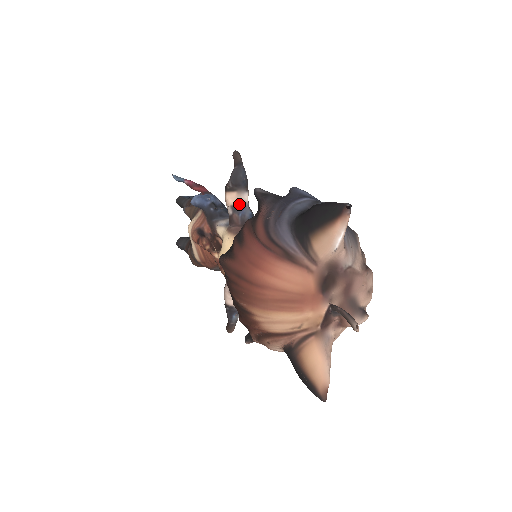
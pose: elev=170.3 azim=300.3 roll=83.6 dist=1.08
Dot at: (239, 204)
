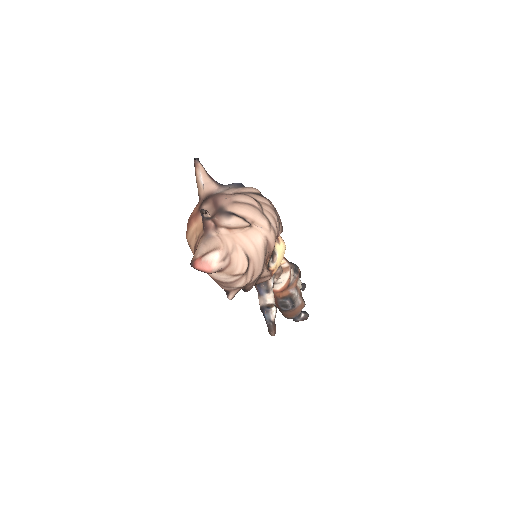
Dot at: occluded
